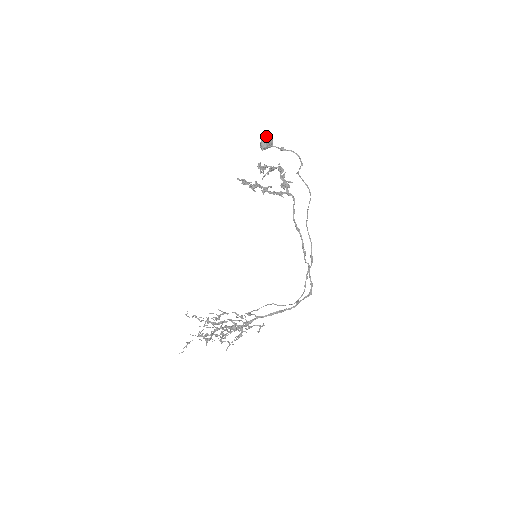
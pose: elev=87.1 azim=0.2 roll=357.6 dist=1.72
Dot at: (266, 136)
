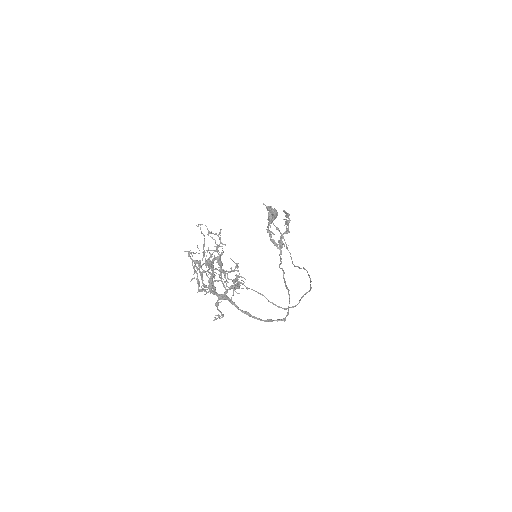
Dot at: occluded
